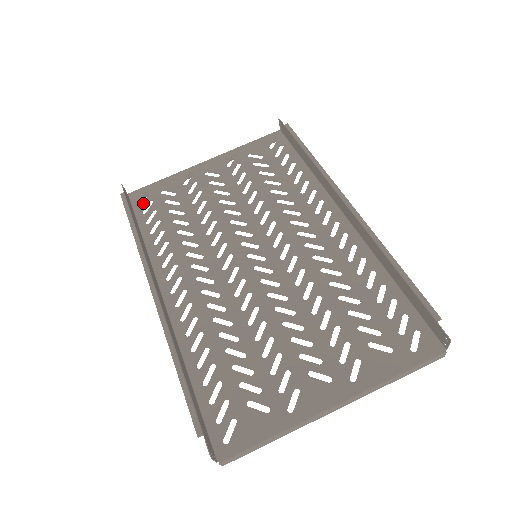
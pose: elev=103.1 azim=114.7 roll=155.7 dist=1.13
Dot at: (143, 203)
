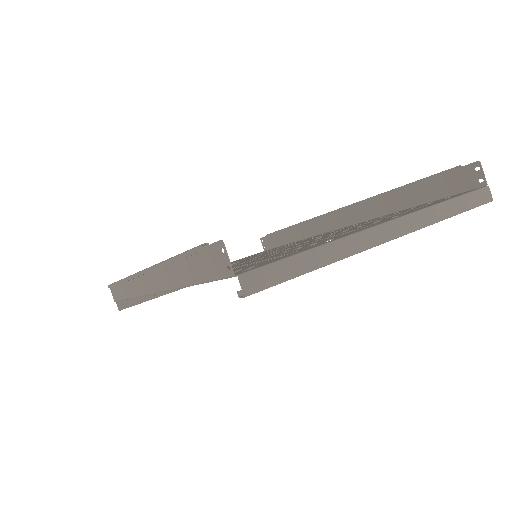
Dot at: occluded
